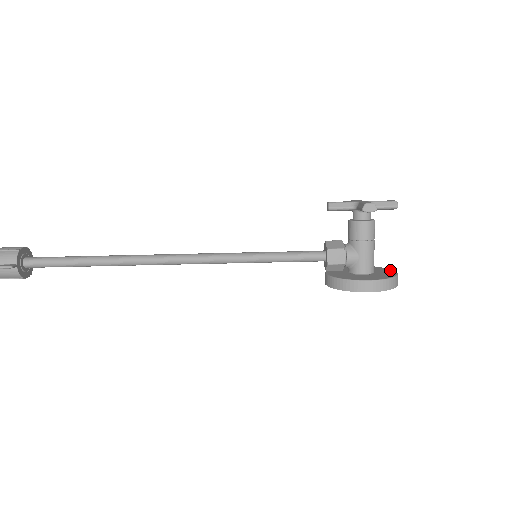
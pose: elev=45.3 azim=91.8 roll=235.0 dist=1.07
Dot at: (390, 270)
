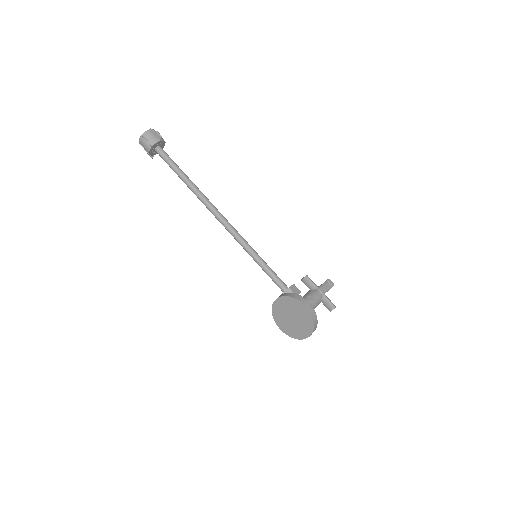
Dot at: occluded
